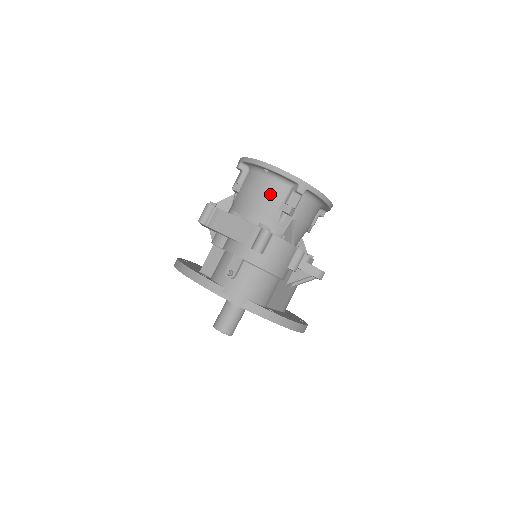
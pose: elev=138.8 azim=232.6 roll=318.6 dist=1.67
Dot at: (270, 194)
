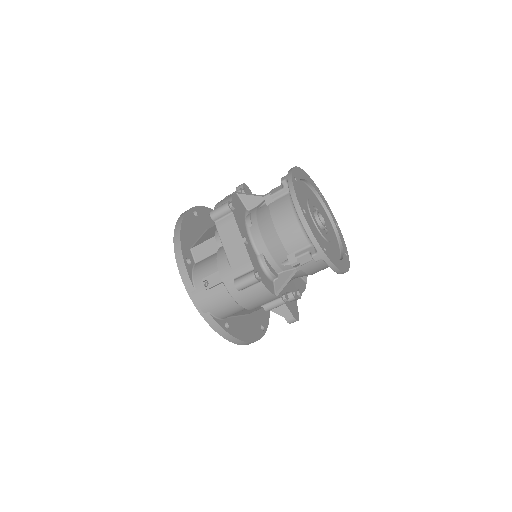
Dot at: (288, 237)
